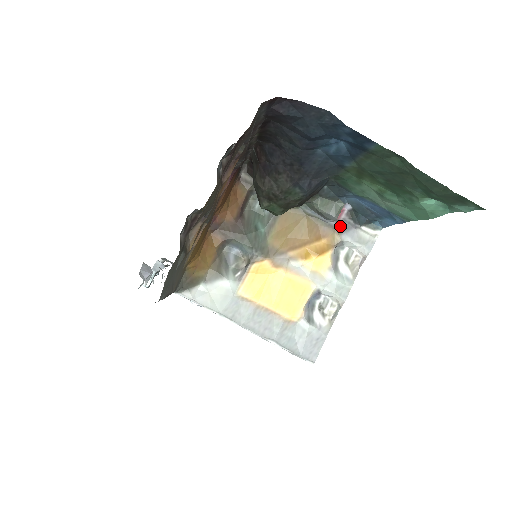
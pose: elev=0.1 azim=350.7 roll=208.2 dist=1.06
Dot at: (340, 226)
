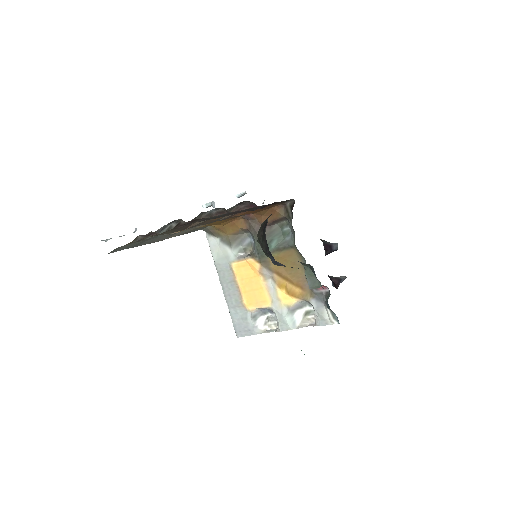
Dot at: (317, 294)
